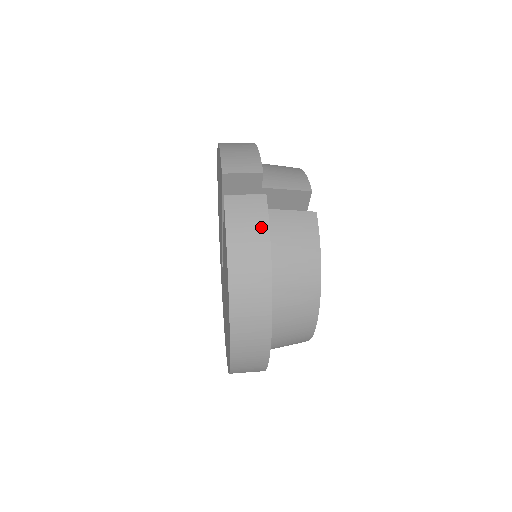
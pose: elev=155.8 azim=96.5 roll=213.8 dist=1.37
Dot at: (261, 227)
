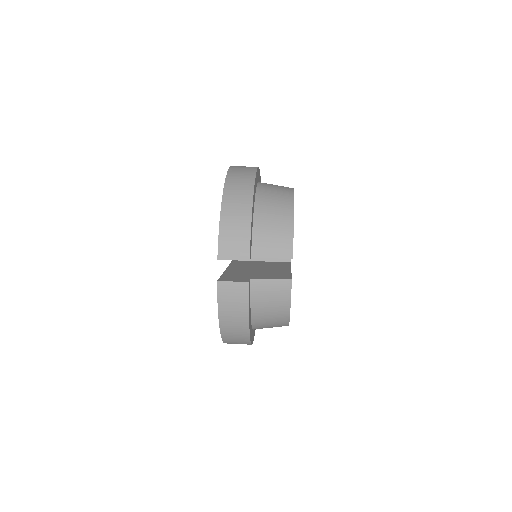
Dot at: (243, 306)
